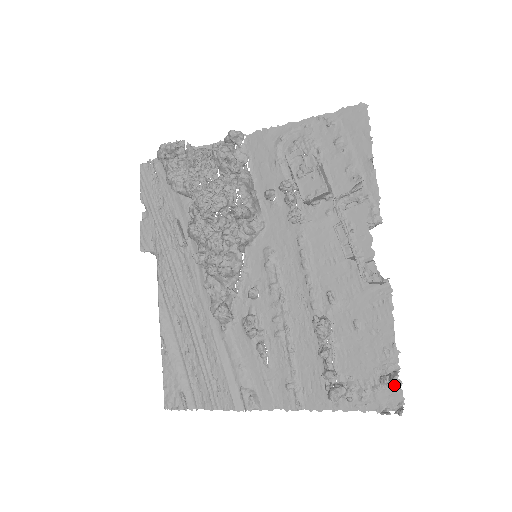
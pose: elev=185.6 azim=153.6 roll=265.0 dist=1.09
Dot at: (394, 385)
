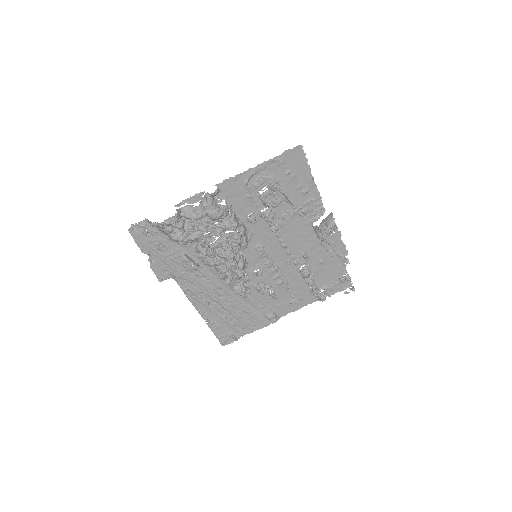
Dot at: occluded
